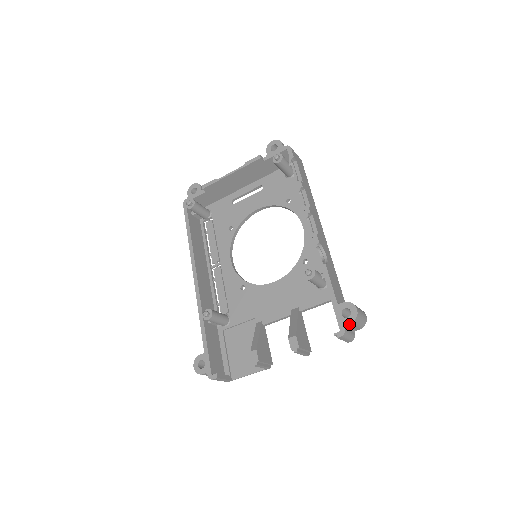
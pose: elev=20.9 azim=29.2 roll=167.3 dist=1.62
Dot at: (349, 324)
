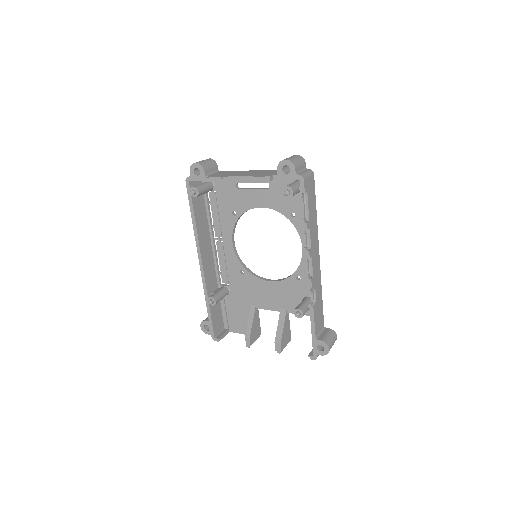
Dot at: (321, 354)
